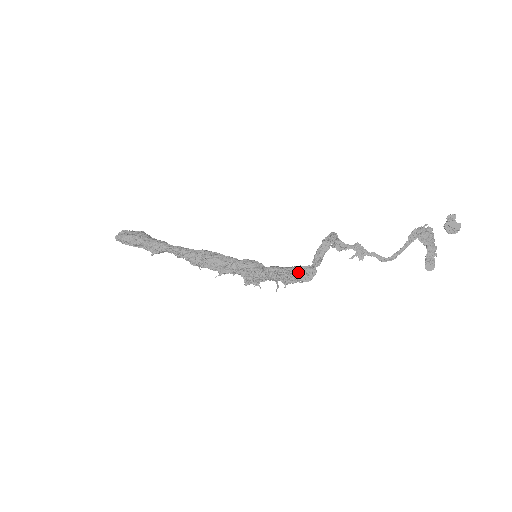
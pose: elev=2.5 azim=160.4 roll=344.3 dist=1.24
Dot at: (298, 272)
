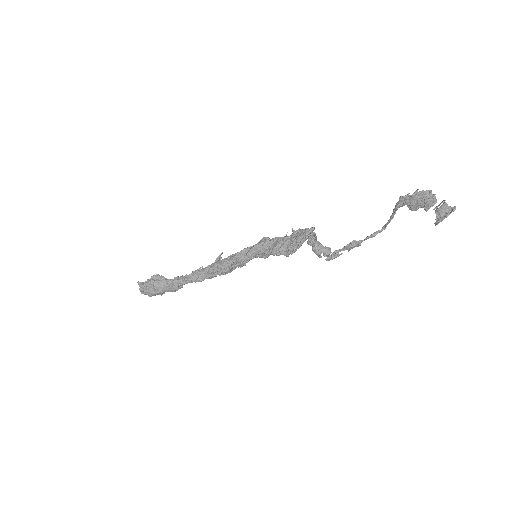
Dot at: (300, 241)
